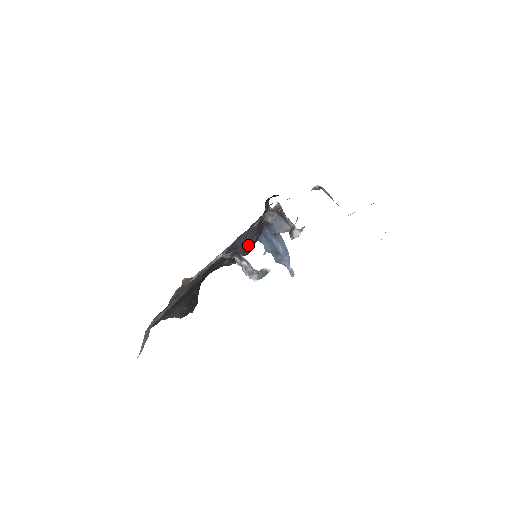
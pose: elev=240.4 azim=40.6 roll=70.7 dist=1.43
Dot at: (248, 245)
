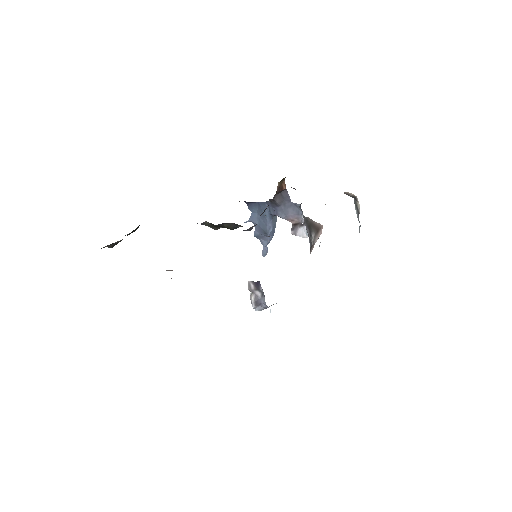
Dot at: (247, 230)
